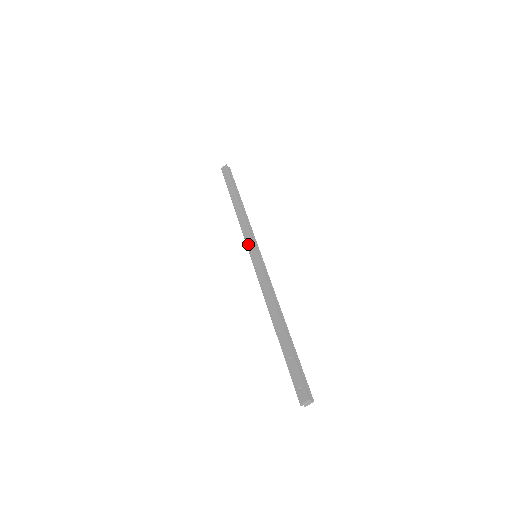
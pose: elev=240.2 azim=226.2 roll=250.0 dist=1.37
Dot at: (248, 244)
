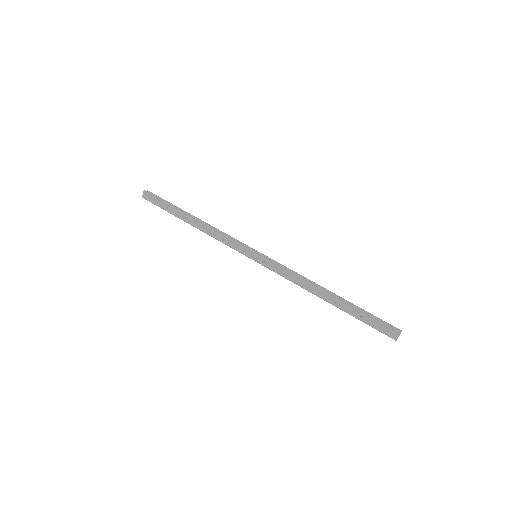
Dot at: (240, 251)
